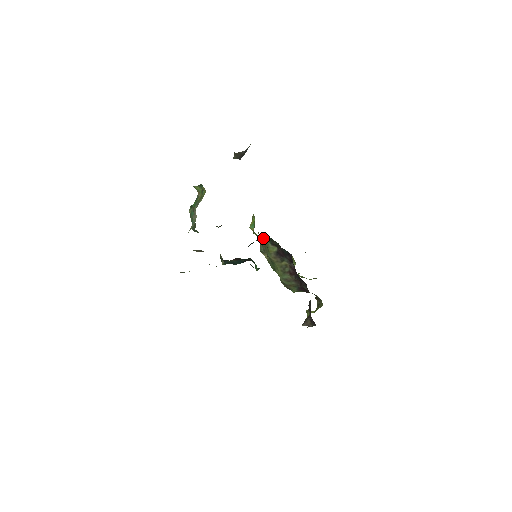
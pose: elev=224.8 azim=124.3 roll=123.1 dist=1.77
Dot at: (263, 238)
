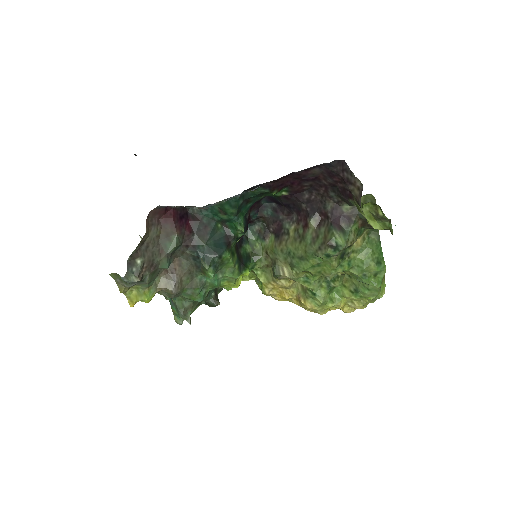
Dot at: (250, 242)
